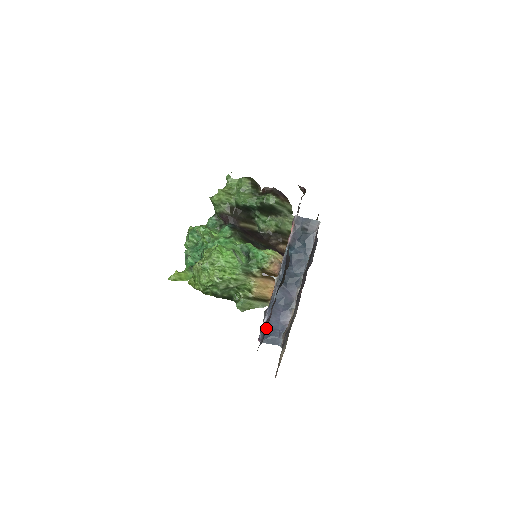
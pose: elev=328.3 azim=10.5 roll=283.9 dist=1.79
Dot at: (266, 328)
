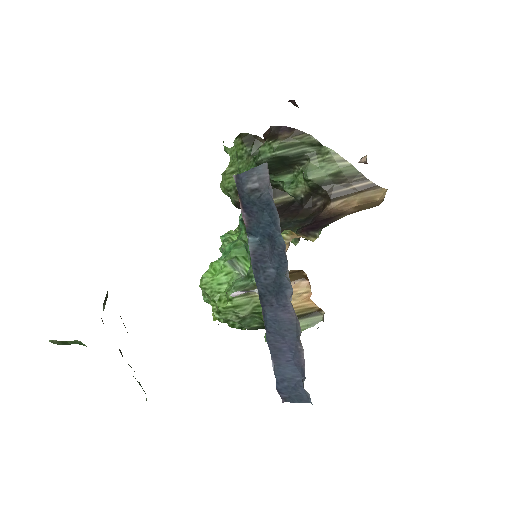
Dot at: occluded
